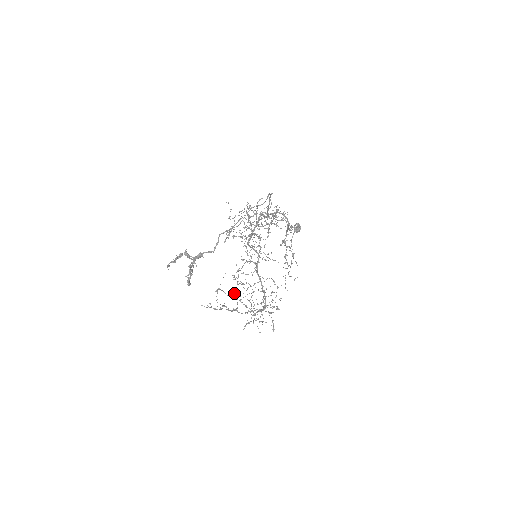
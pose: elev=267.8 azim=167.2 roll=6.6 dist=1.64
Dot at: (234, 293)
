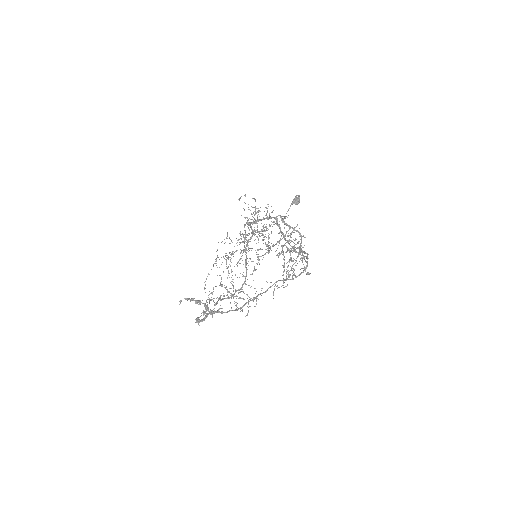
Dot at: (221, 278)
